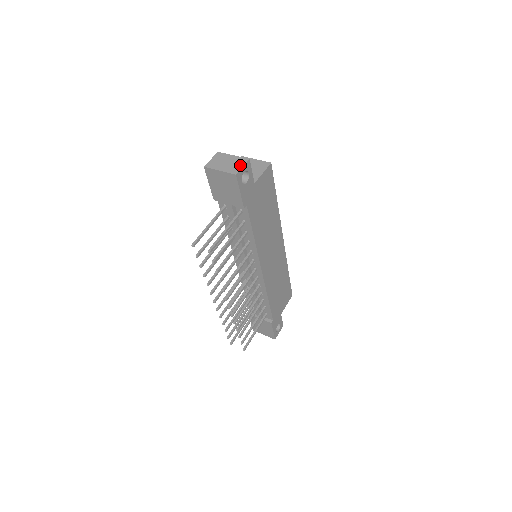
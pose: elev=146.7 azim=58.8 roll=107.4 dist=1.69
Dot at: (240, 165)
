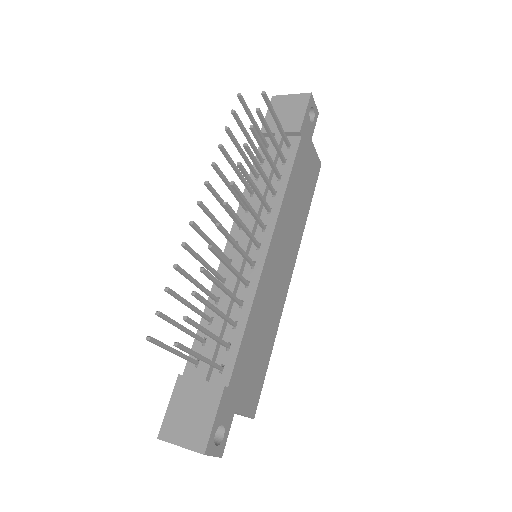
Dot at: occluded
